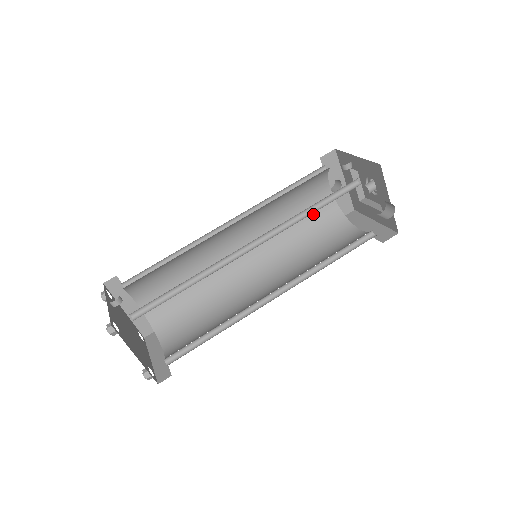
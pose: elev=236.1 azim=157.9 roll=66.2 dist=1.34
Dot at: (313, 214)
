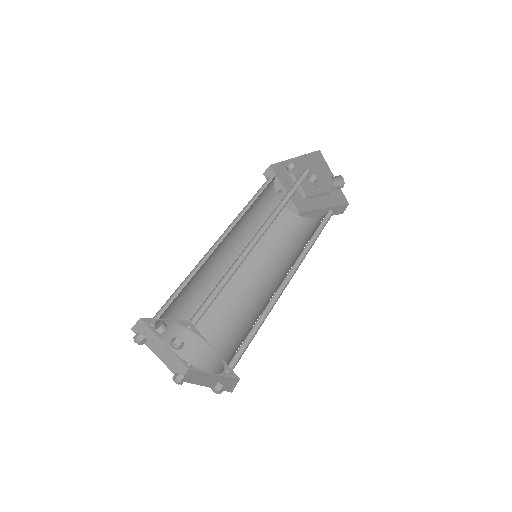
Dot at: (274, 221)
